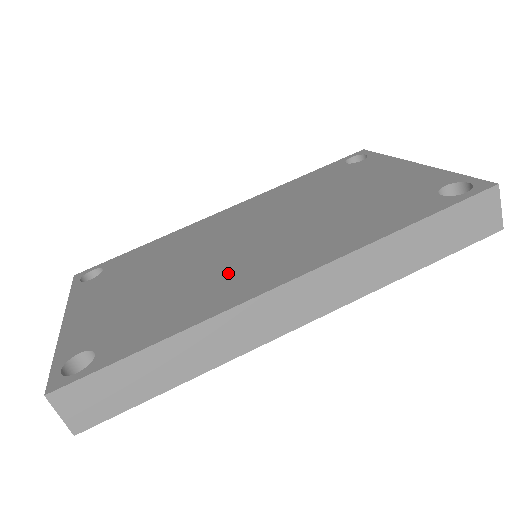
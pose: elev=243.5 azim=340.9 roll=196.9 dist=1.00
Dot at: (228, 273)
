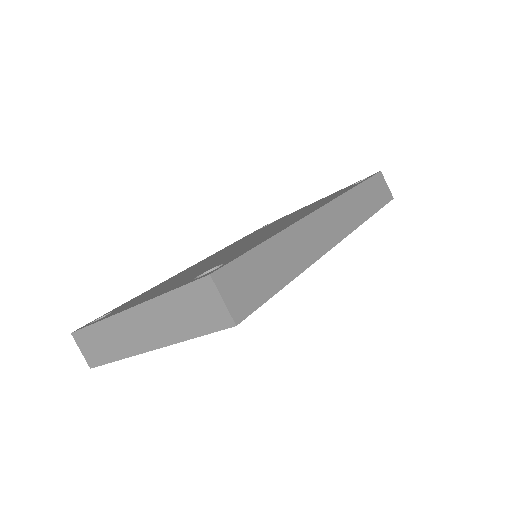
Dot at: (265, 234)
